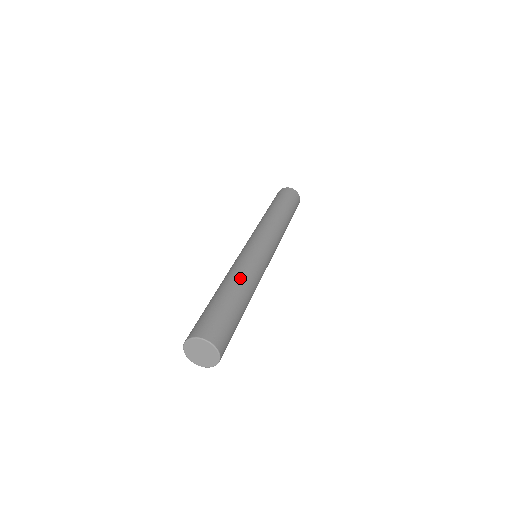
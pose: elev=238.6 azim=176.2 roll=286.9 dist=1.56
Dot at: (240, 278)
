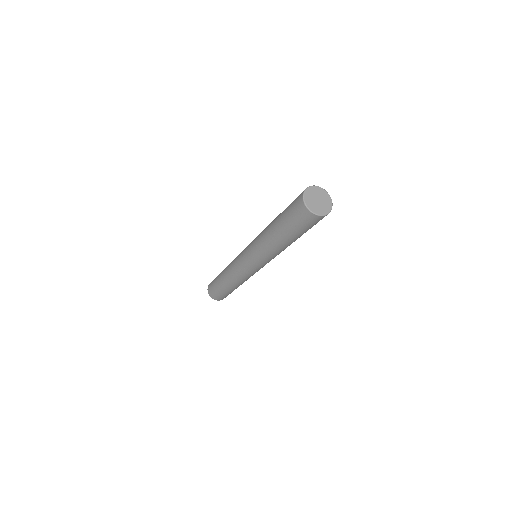
Dot at: occluded
